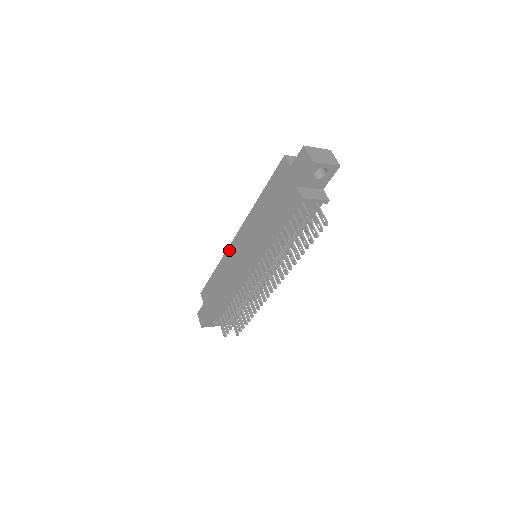
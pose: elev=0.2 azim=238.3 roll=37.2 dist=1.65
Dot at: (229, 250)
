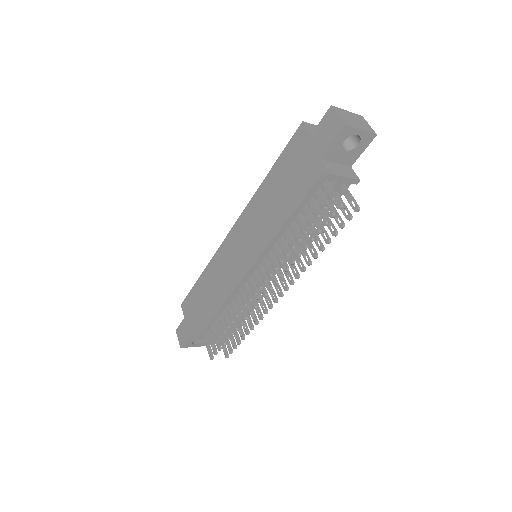
Dot at: (221, 249)
